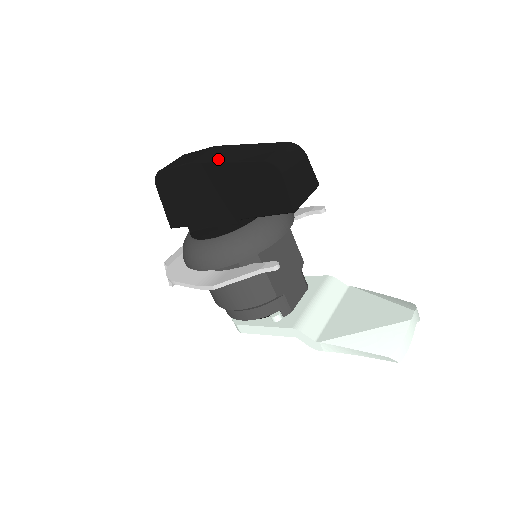
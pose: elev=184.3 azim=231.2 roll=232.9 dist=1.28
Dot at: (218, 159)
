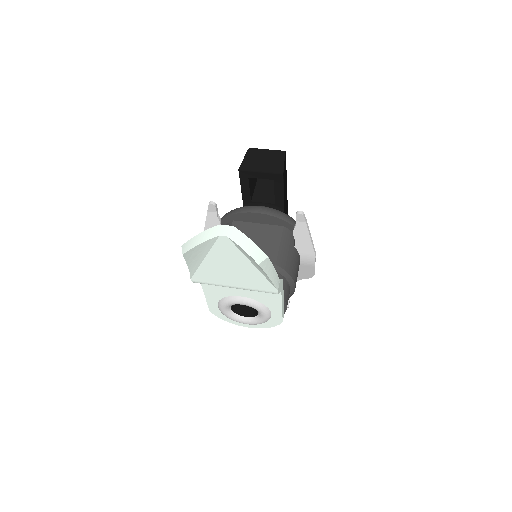
Dot at: occluded
